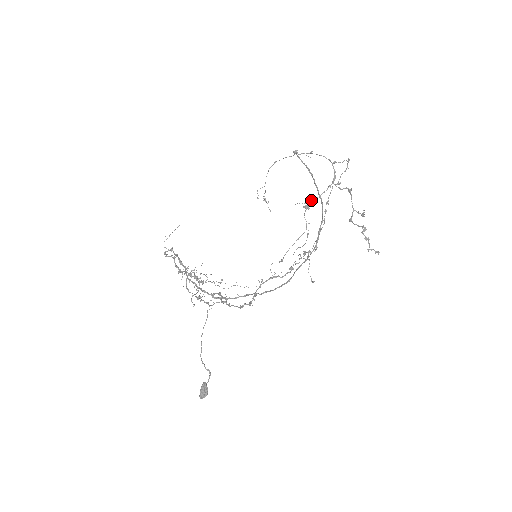
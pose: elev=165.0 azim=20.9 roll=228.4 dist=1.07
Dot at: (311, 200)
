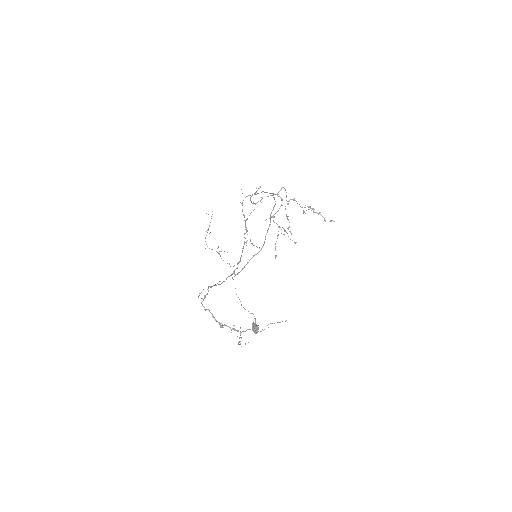
Dot at: (274, 214)
